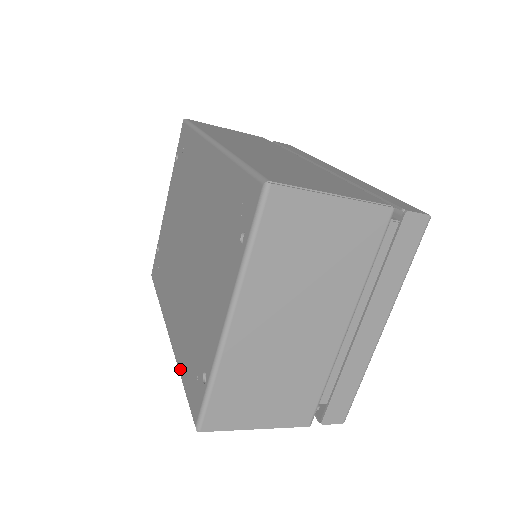
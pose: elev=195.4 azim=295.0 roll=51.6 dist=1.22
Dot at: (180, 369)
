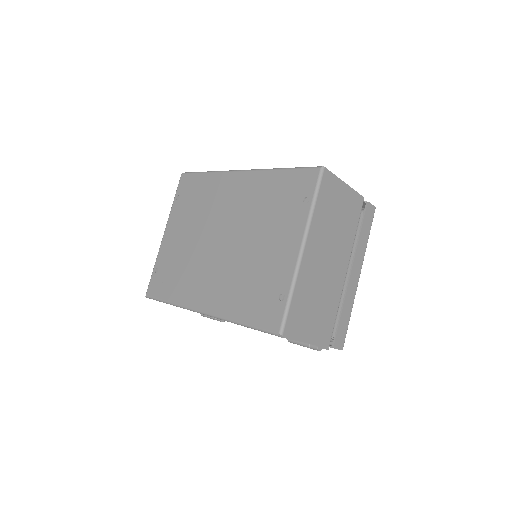
Dot at: (237, 318)
